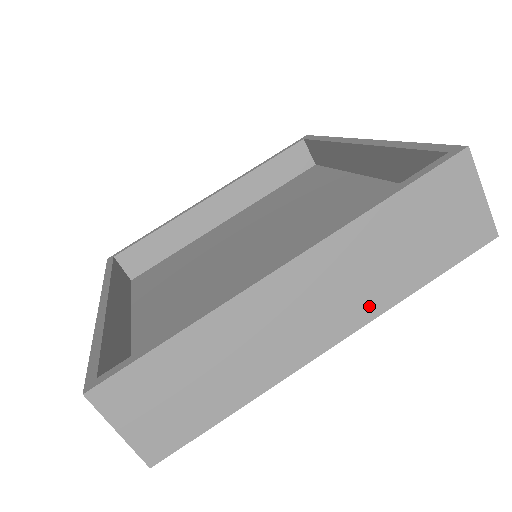
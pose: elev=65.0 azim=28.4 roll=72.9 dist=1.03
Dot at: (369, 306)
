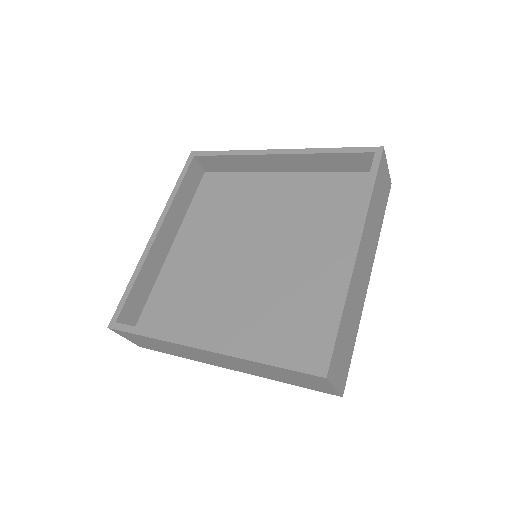
Dot at: (374, 248)
